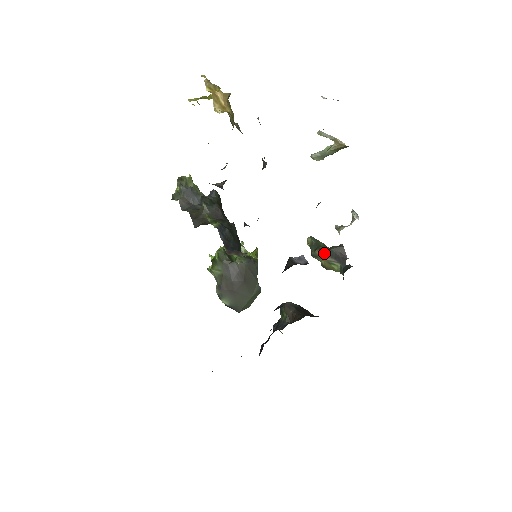
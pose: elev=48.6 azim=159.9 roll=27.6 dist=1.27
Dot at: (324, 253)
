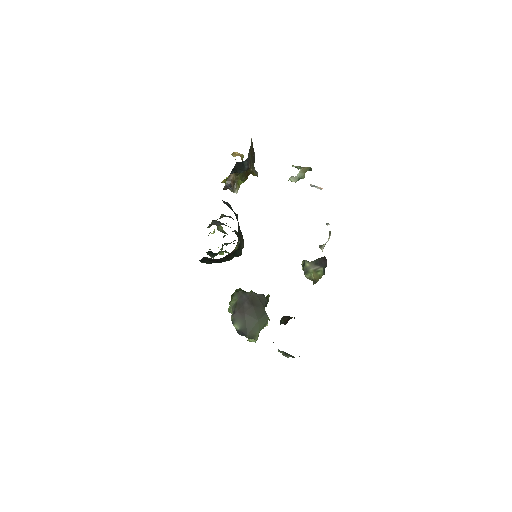
Dot at: (311, 263)
